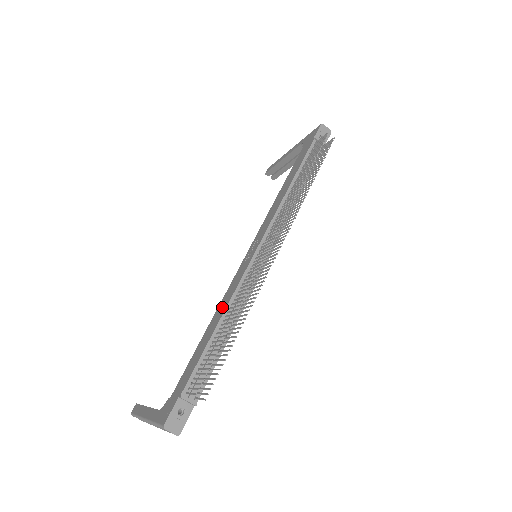
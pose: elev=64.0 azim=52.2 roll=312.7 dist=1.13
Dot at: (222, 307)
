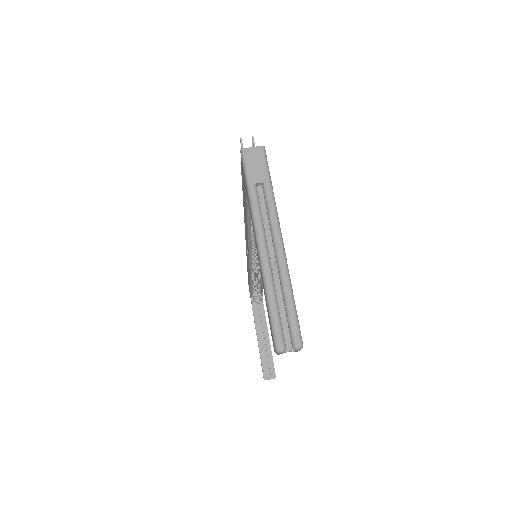
Dot at: occluded
